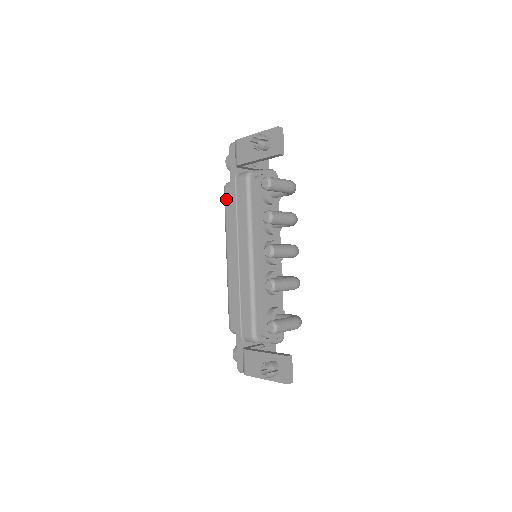
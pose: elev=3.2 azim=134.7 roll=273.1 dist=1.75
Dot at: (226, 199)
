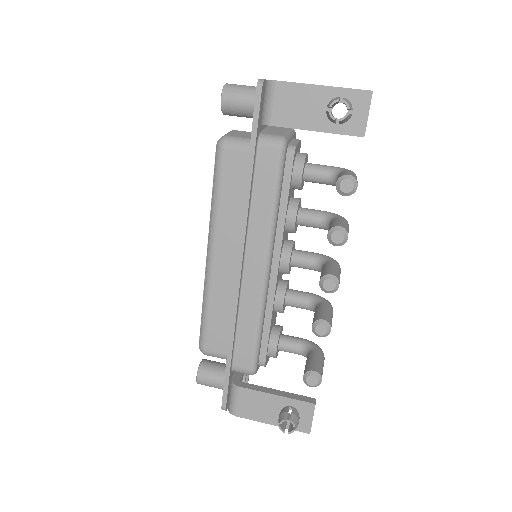
Dot at: (223, 166)
